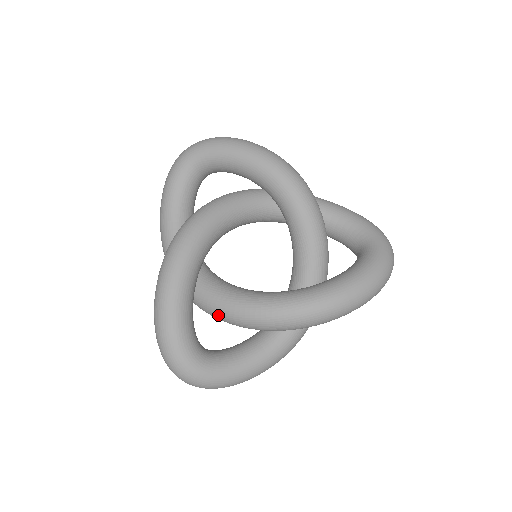
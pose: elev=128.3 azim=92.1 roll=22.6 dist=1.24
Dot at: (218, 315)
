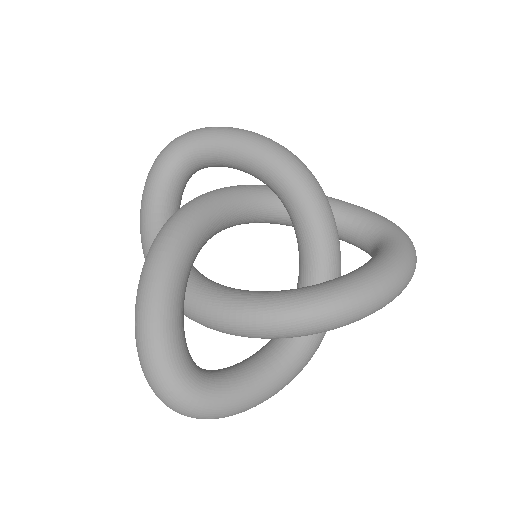
Dot at: (215, 323)
